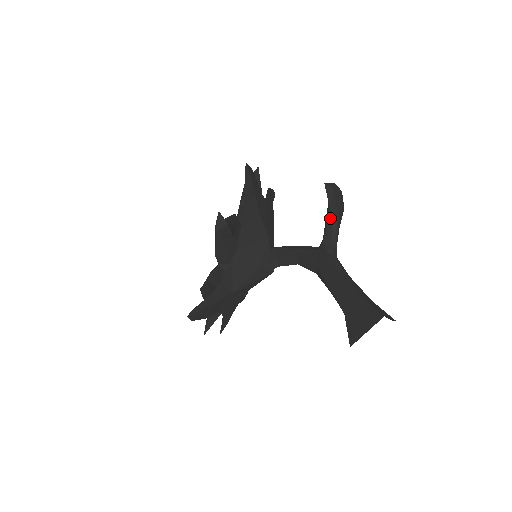
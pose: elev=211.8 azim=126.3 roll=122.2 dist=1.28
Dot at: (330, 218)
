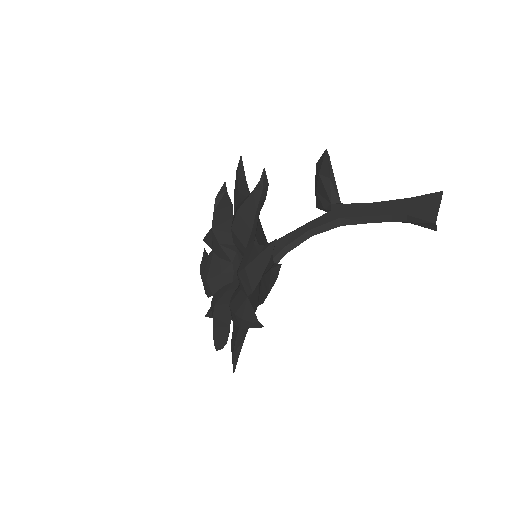
Dot at: (331, 182)
